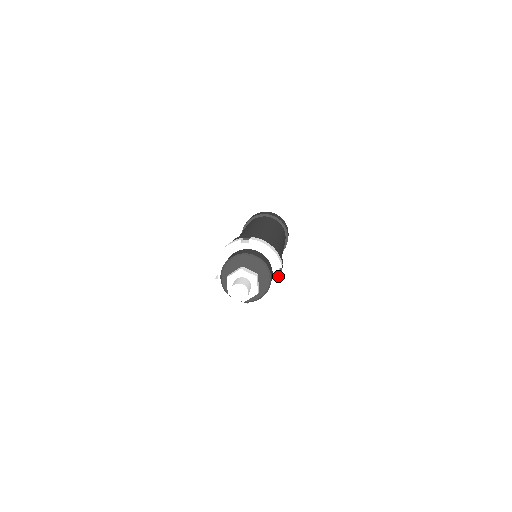
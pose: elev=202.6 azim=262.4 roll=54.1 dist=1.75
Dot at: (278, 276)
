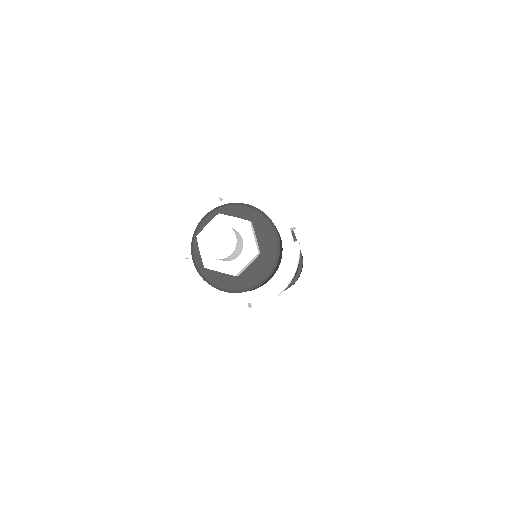
Dot at: (292, 243)
